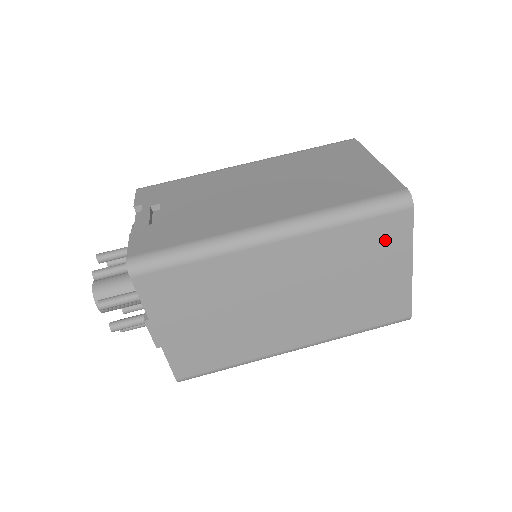
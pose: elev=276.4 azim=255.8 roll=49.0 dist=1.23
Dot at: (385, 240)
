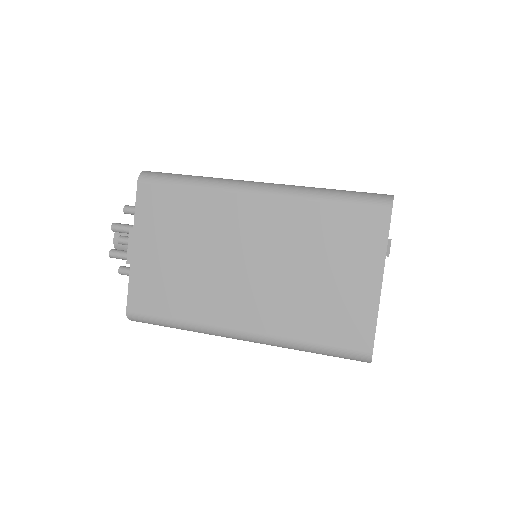
Dot at: (358, 235)
